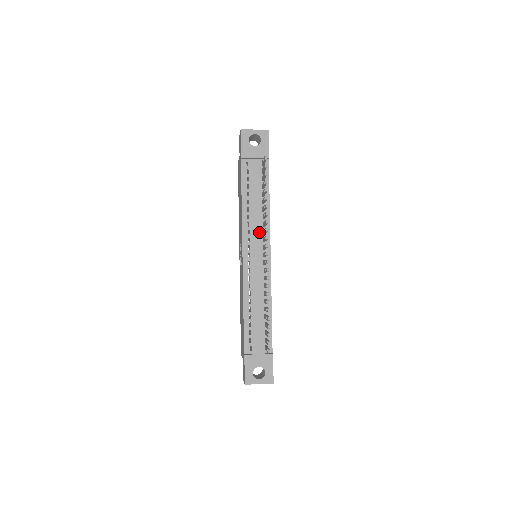
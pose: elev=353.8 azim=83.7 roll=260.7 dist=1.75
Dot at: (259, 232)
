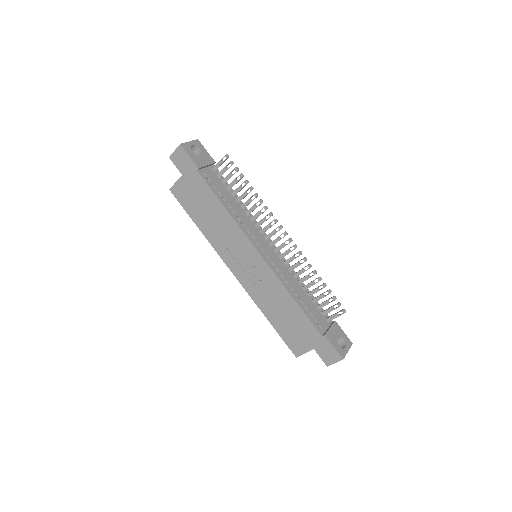
Dot at: (254, 228)
